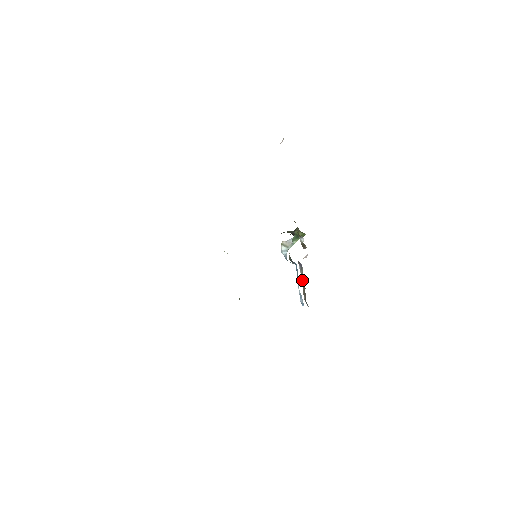
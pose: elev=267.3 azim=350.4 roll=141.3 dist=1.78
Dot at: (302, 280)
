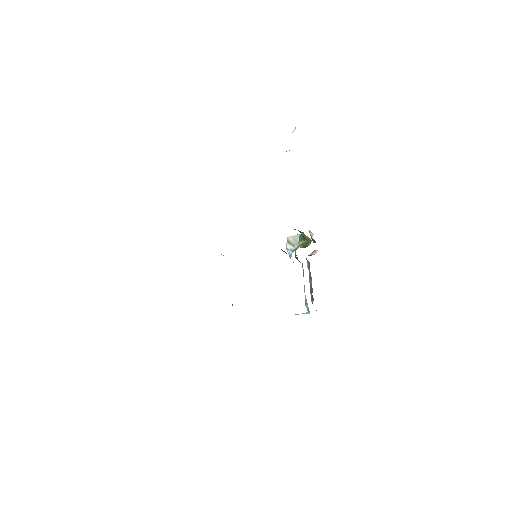
Dot at: (309, 280)
